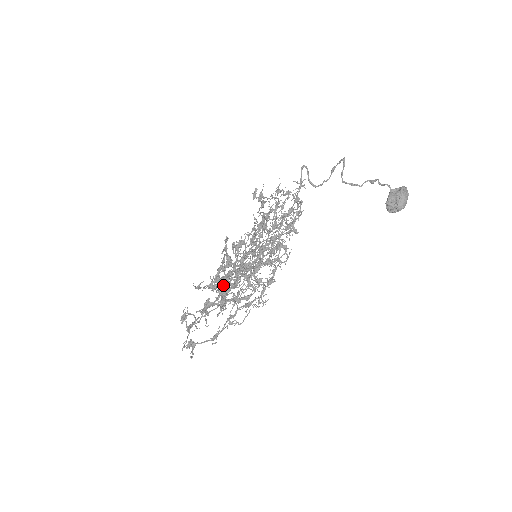
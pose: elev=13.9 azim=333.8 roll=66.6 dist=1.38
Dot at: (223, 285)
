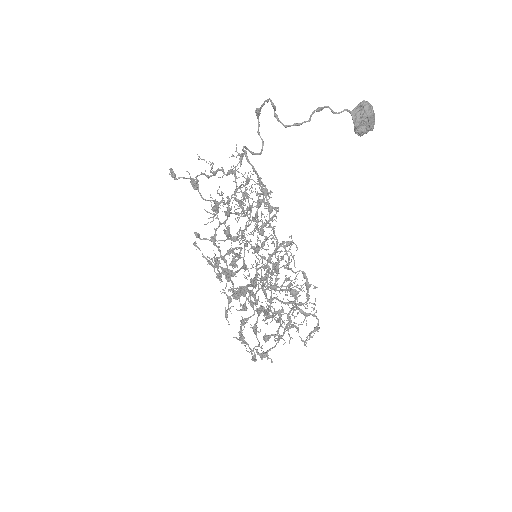
Dot at: (240, 292)
